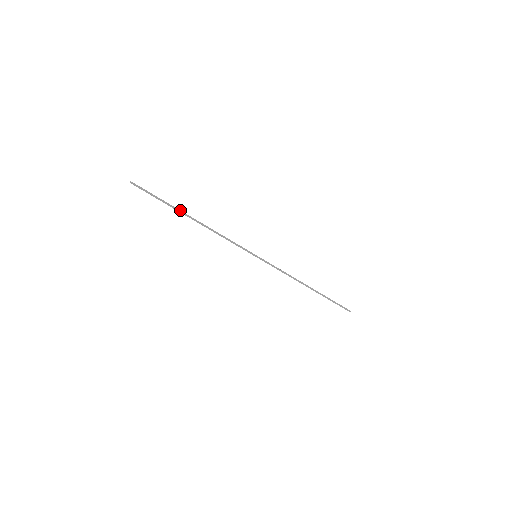
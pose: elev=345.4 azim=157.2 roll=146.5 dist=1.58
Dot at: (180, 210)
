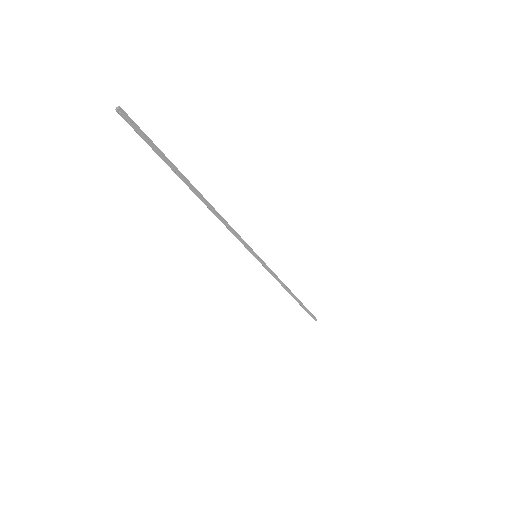
Dot at: (184, 176)
